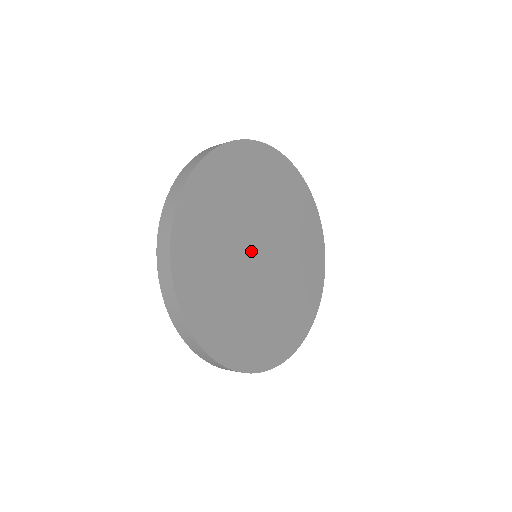
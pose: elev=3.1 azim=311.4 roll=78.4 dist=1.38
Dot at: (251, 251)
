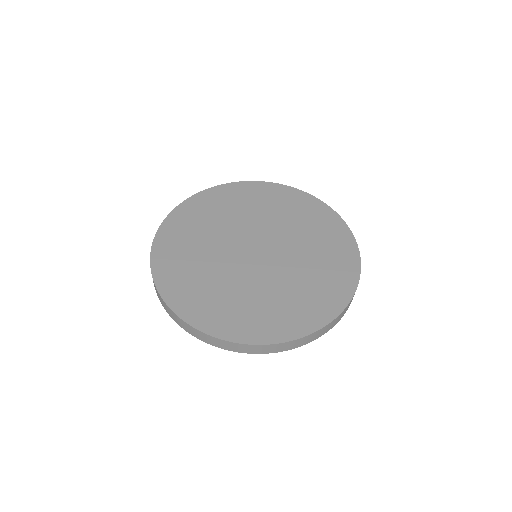
Dot at: (244, 259)
